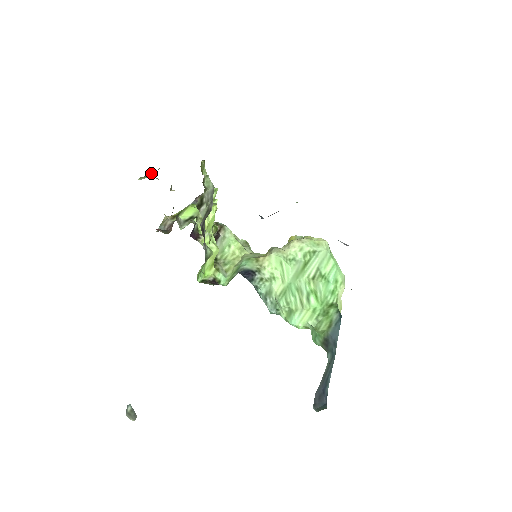
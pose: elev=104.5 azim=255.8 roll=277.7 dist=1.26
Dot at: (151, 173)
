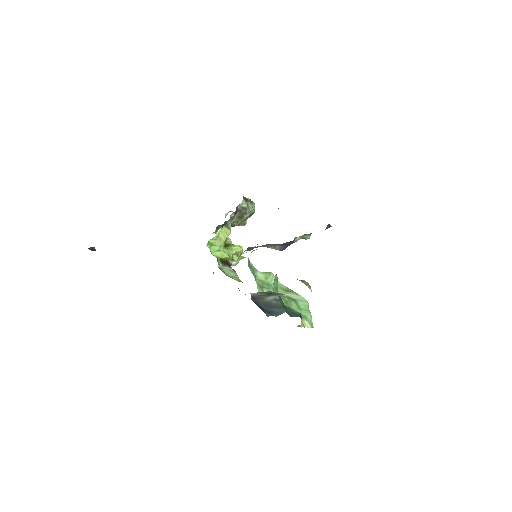
Dot at: occluded
